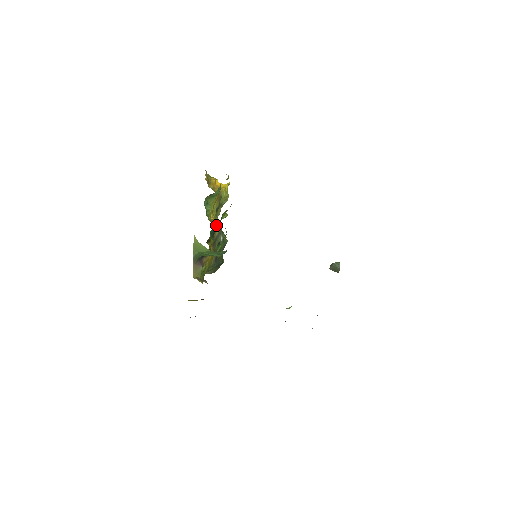
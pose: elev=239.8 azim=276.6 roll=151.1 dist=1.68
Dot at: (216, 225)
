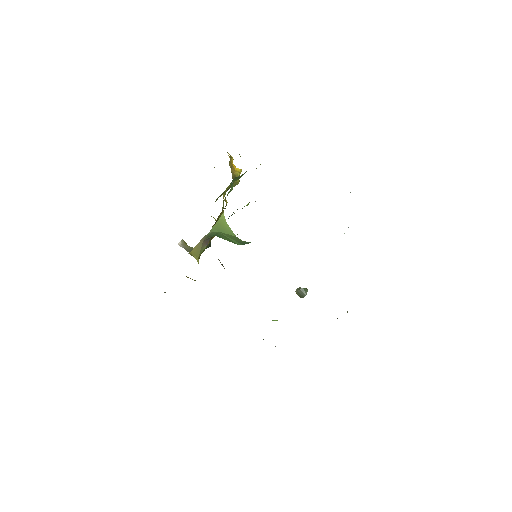
Dot at: occluded
